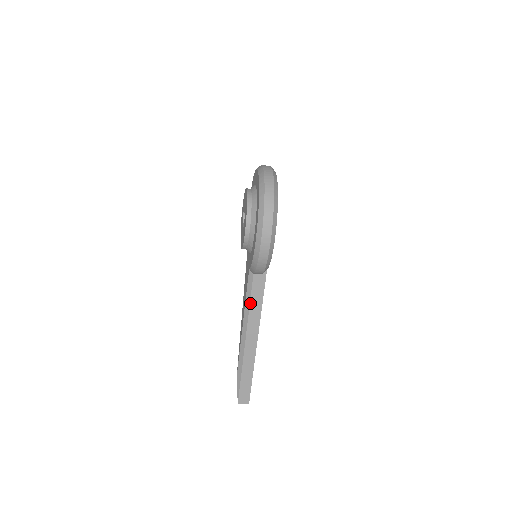
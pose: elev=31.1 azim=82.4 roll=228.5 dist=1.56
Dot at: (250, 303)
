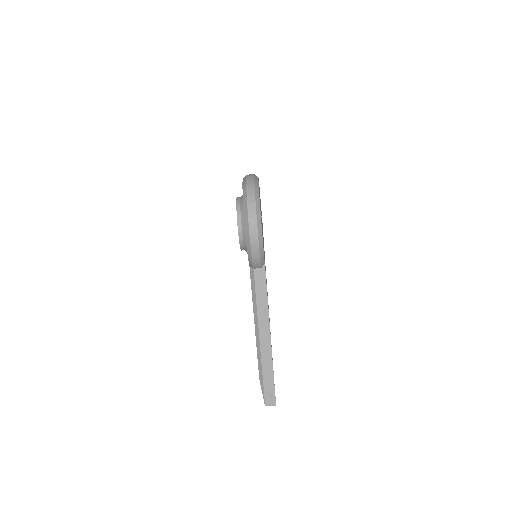
Dot at: (256, 298)
